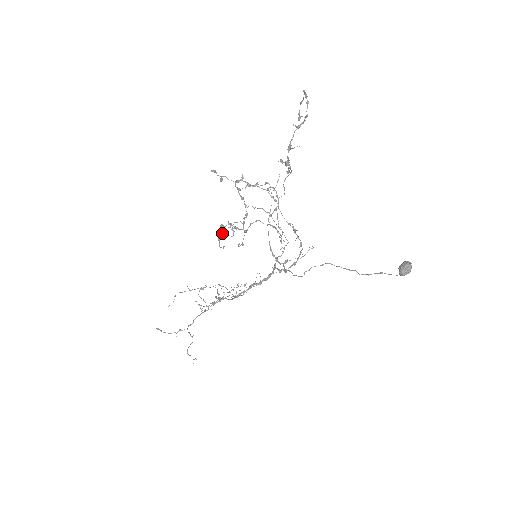
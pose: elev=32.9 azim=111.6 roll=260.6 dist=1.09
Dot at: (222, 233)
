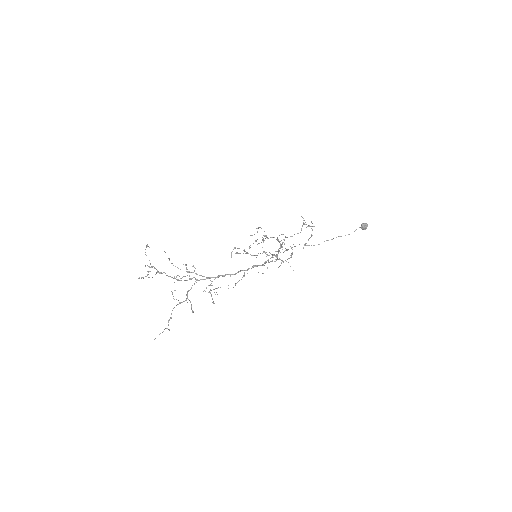
Dot at: (238, 248)
